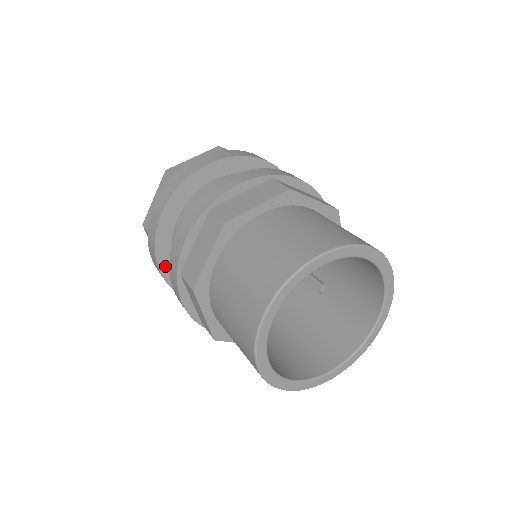
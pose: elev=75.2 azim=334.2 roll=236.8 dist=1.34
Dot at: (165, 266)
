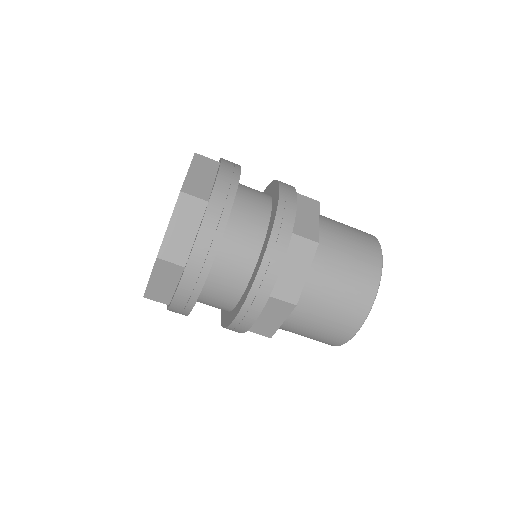
Dot at: occluded
